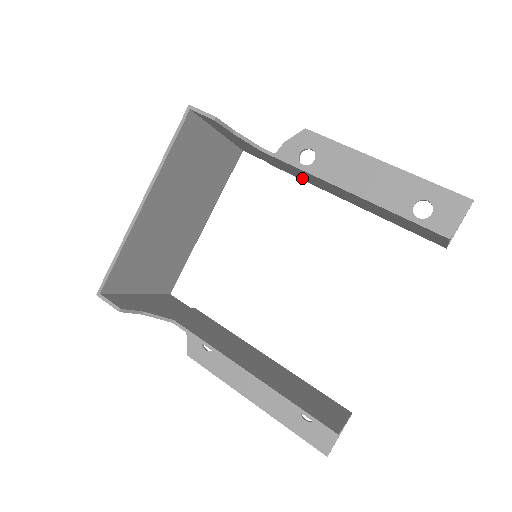
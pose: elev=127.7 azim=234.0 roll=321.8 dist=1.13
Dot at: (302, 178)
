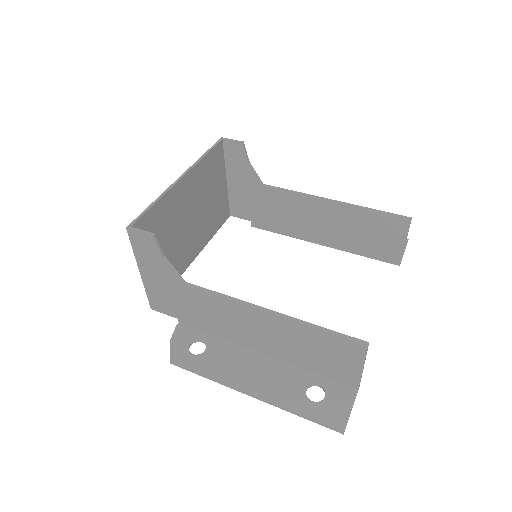
Dot at: (282, 227)
